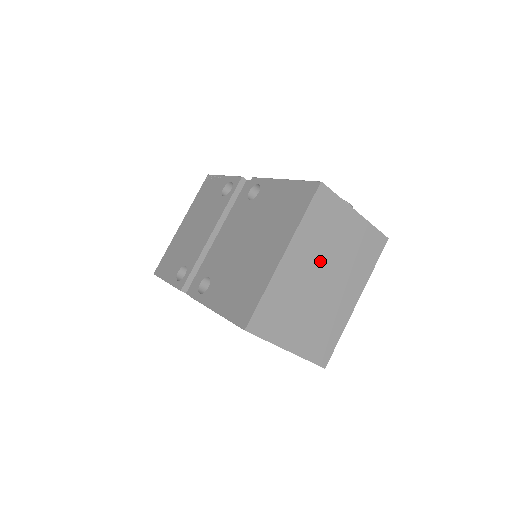
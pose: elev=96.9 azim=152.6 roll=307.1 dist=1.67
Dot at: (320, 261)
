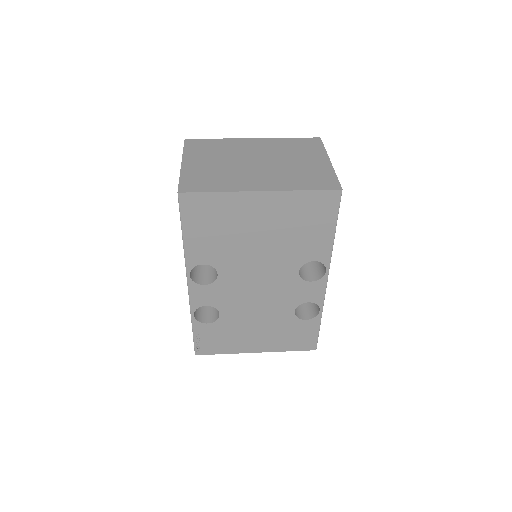
Dot at: (269, 156)
